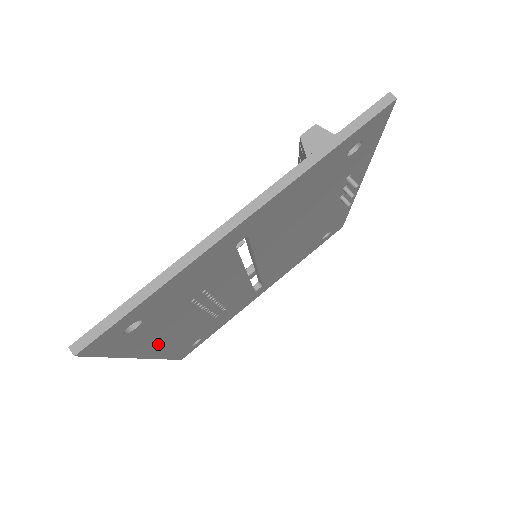
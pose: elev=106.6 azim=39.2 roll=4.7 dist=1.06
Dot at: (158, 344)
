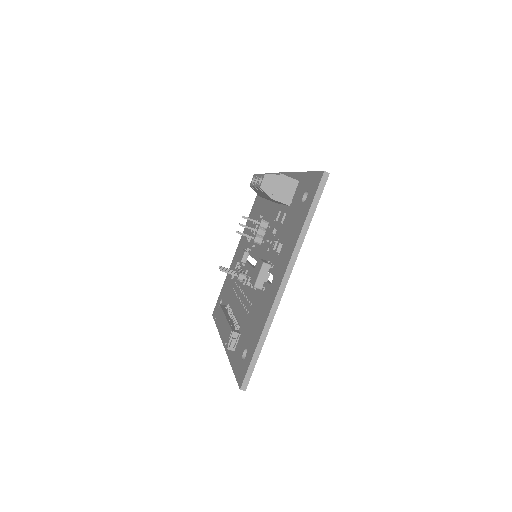
Dot at: occluded
